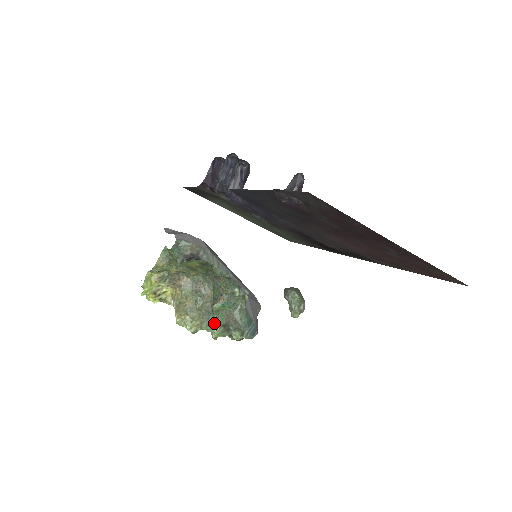
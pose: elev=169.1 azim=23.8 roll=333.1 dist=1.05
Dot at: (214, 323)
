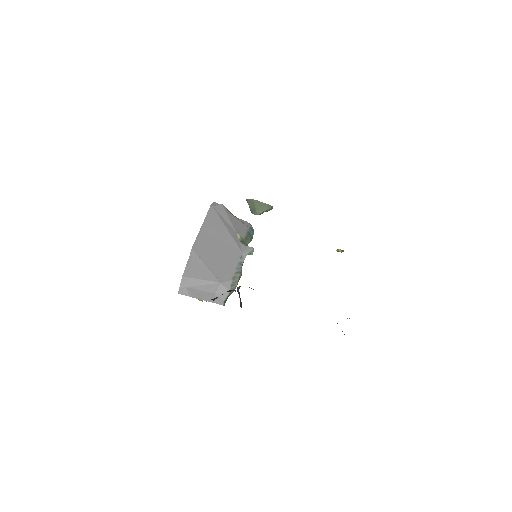
Dot at: occluded
